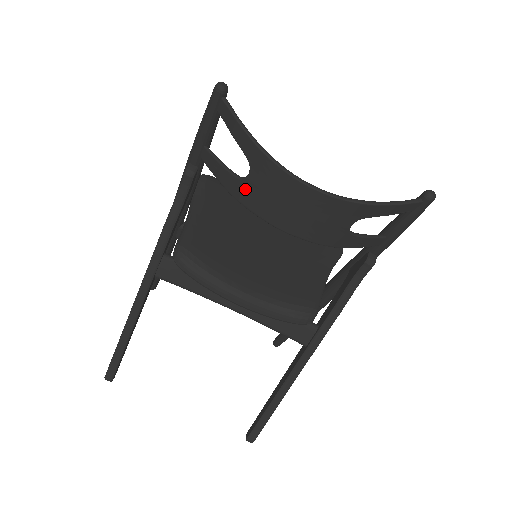
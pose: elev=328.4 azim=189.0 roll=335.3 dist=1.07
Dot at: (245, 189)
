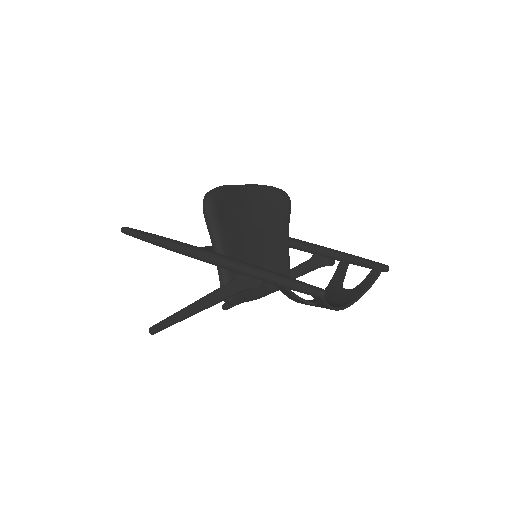
Dot at: occluded
